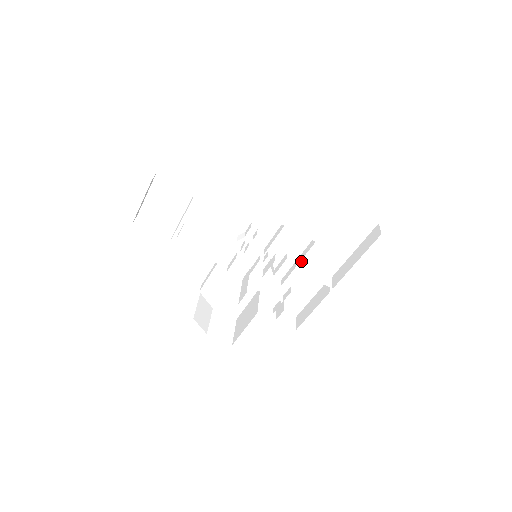
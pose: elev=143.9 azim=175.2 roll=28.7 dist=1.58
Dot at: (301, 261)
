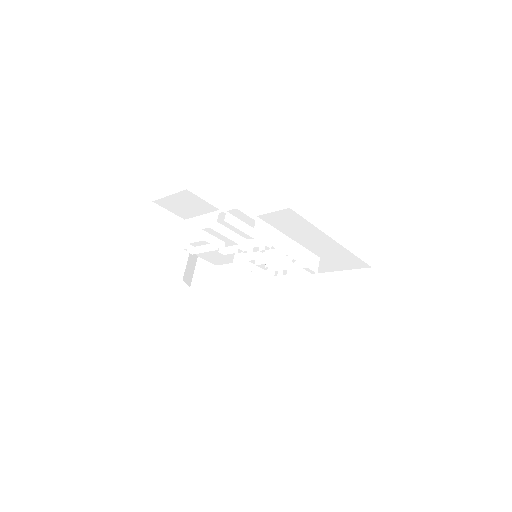
Dot at: (293, 261)
